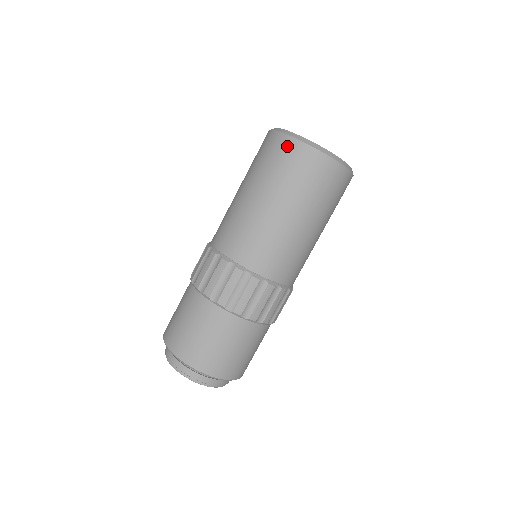
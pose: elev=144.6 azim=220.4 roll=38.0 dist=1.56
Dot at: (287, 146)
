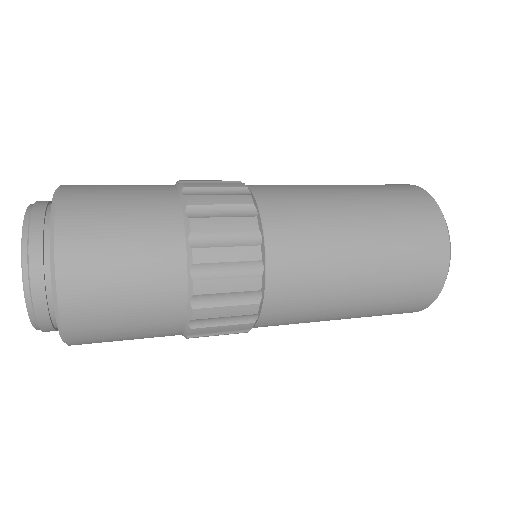
Dot at: (411, 188)
